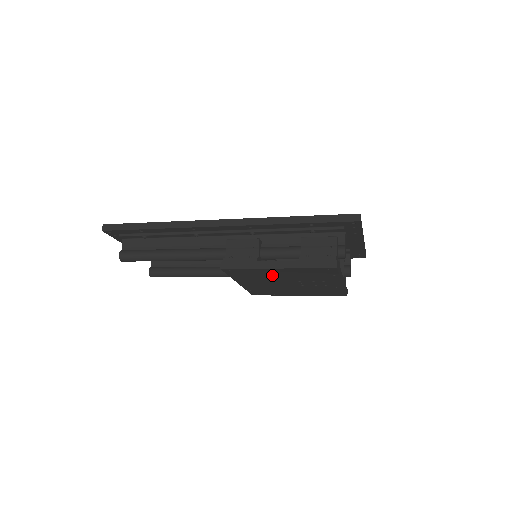
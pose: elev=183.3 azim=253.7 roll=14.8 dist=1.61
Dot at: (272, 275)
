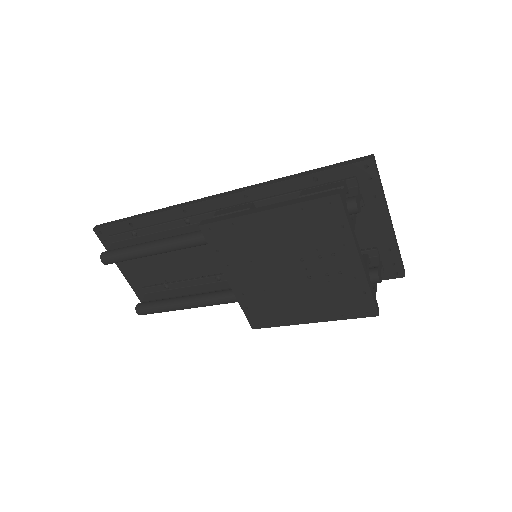
Dot at: (263, 240)
